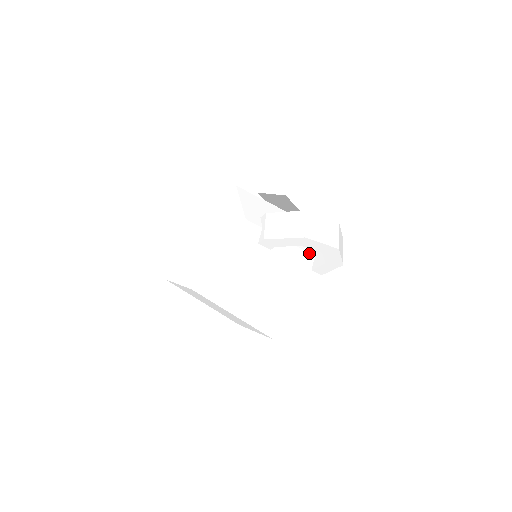
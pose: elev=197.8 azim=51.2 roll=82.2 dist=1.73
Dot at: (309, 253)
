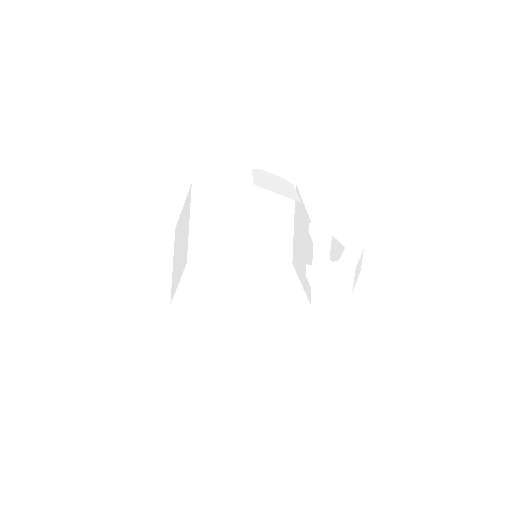
Dot at: occluded
